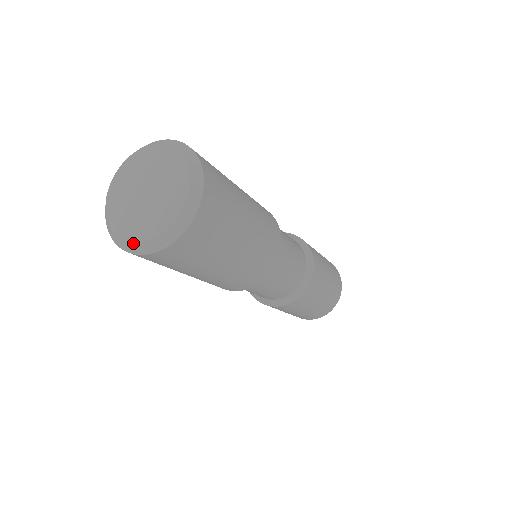
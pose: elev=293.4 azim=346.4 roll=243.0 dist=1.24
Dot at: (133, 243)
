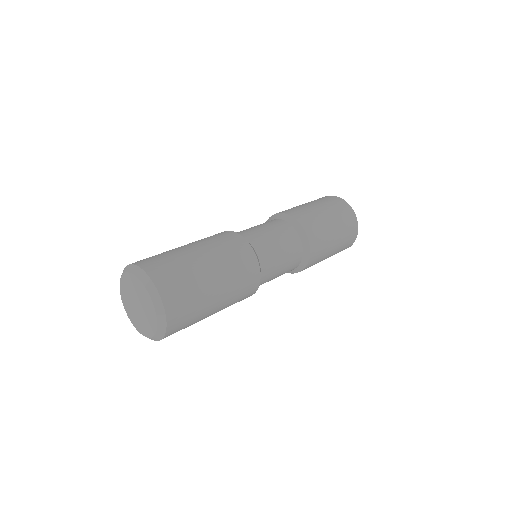
Dot at: (130, 320)
